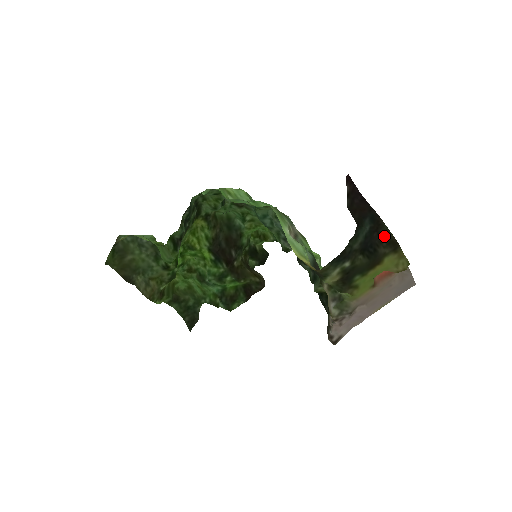
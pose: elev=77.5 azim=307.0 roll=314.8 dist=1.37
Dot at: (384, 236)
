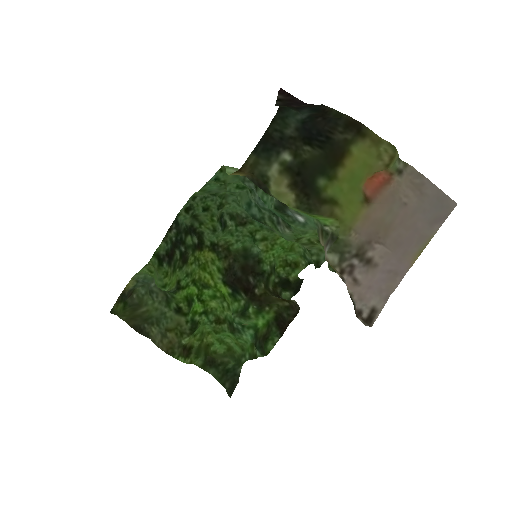
Dot at: (336, 121)
